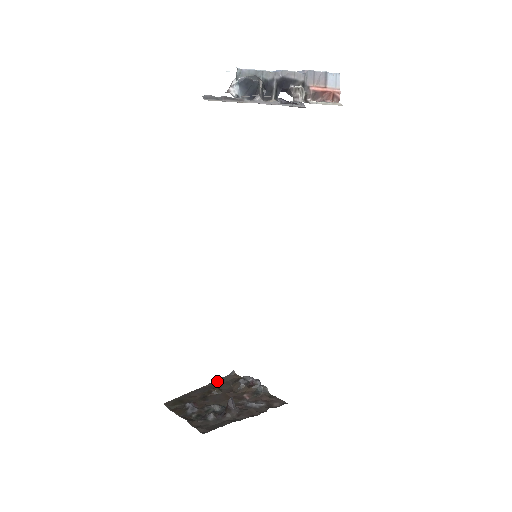
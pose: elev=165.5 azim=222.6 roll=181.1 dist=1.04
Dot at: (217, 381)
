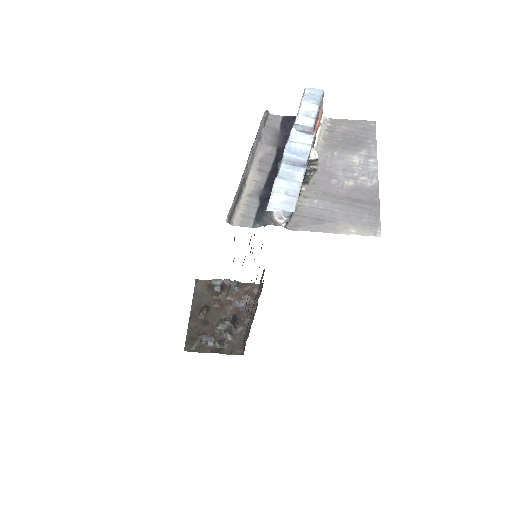
Dot at: (194, 299)
